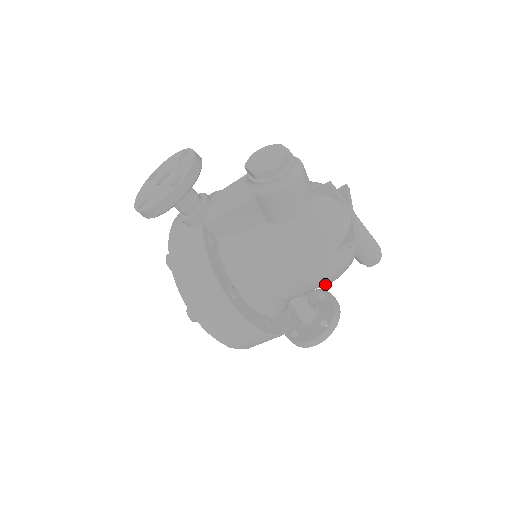
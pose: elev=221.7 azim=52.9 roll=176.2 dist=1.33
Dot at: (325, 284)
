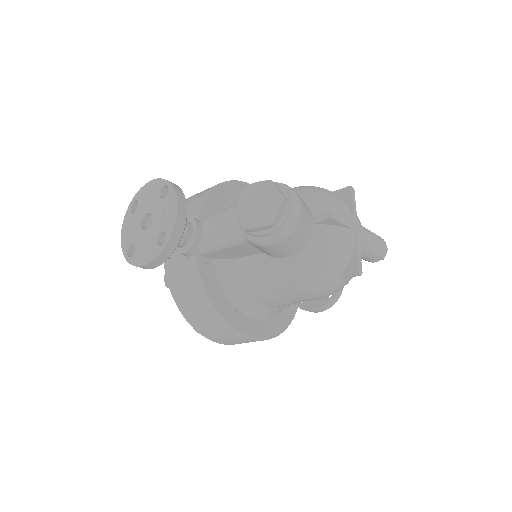
Dot at: occluded
